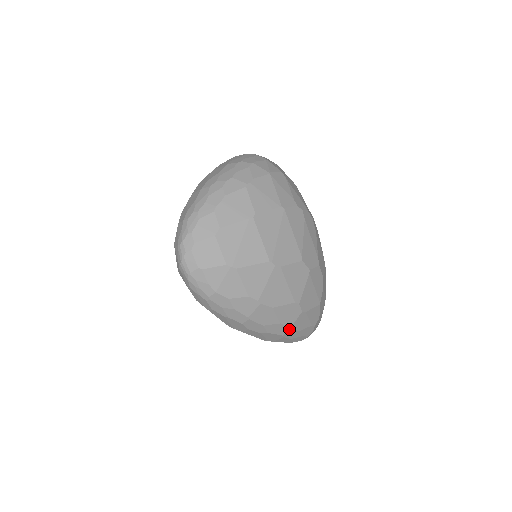
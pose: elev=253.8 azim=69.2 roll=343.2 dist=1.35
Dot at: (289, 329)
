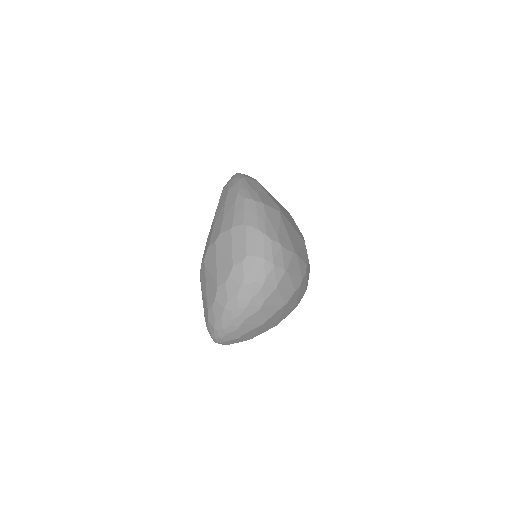
Dot at: occluded
